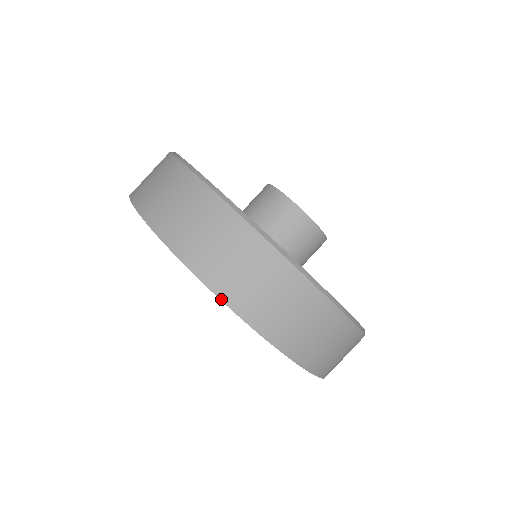
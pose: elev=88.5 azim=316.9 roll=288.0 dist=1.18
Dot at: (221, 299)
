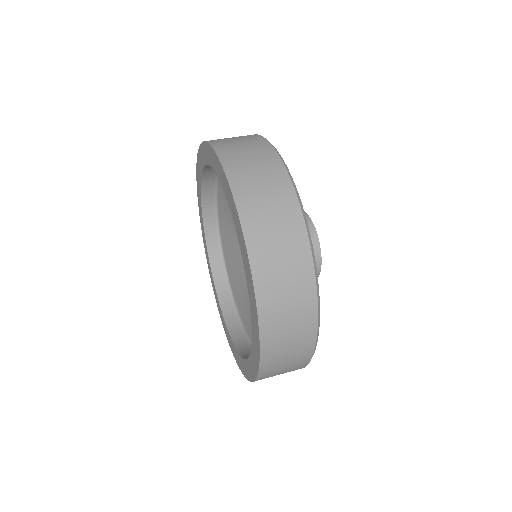
Dot at: (197, 160)
